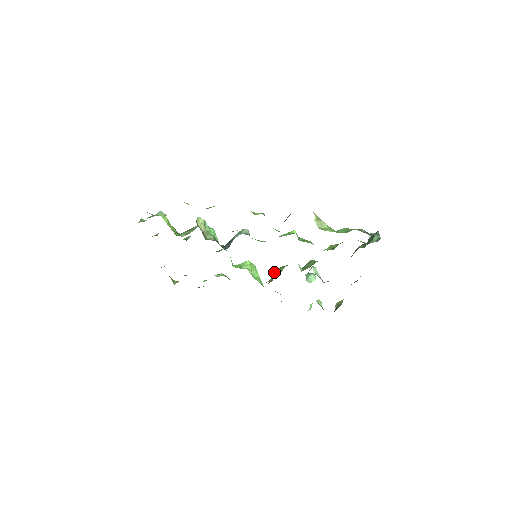
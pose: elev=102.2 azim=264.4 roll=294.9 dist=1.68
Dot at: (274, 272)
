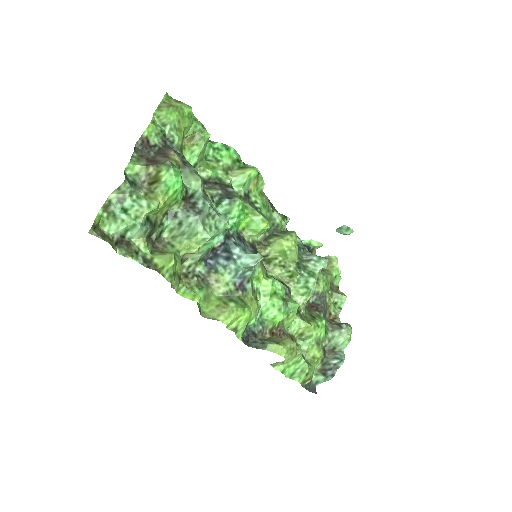
Dot at: (284, 240)
